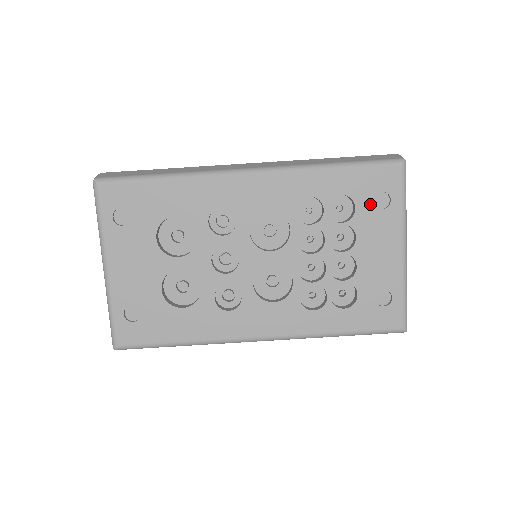
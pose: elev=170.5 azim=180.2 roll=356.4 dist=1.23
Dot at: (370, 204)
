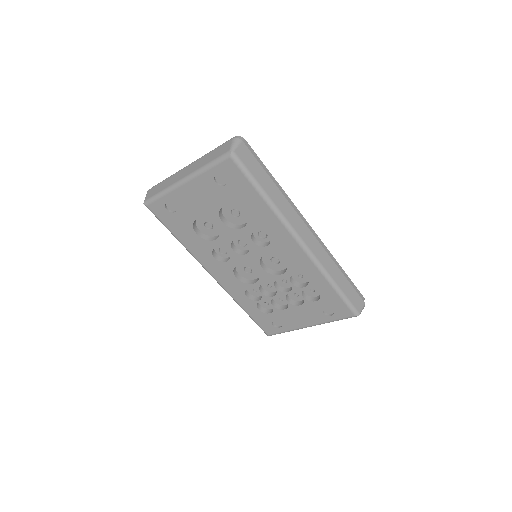
Dot at: (323, 307)
